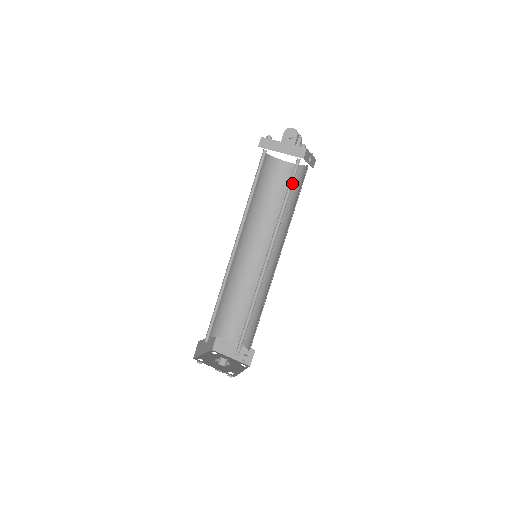
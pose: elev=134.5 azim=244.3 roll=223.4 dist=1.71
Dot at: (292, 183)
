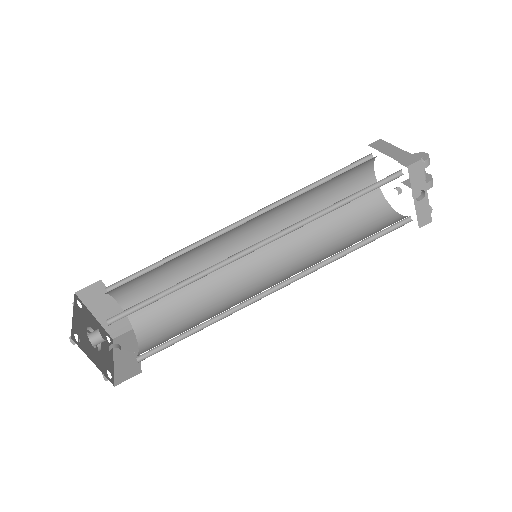
Dot at: (370, 191)
